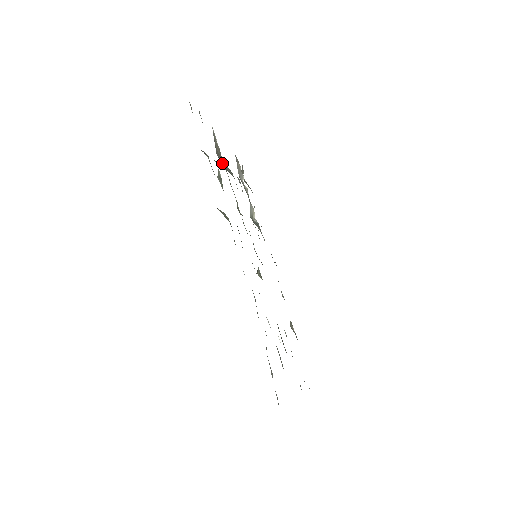
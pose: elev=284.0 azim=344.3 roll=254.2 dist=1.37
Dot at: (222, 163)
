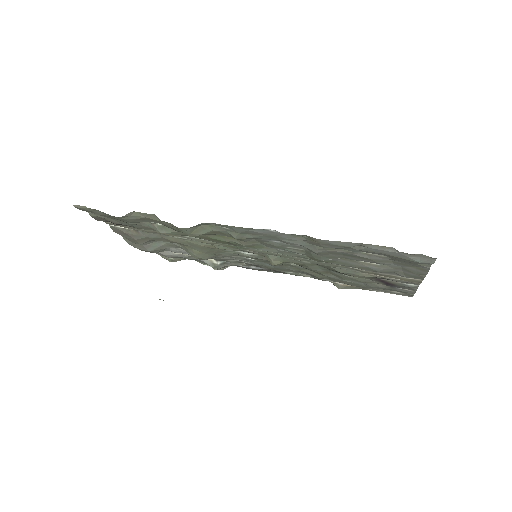
Dot at: (147, 247)
